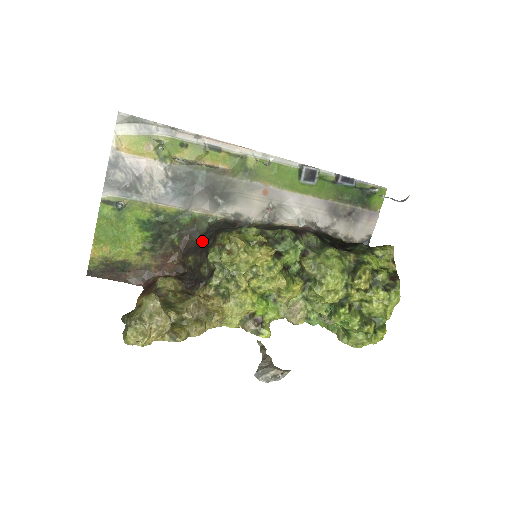
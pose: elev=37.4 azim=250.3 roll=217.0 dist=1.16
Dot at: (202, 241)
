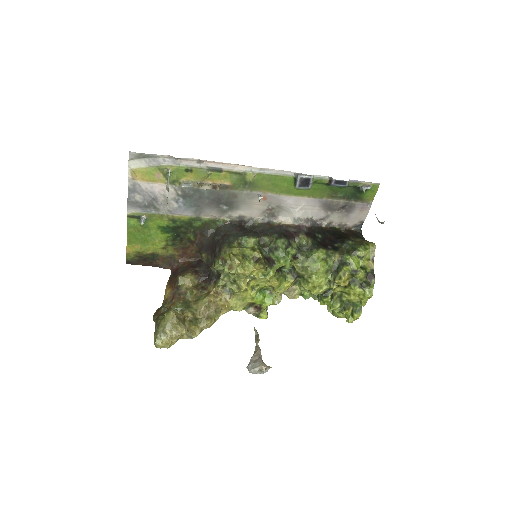
Dot at: (212, 242)
